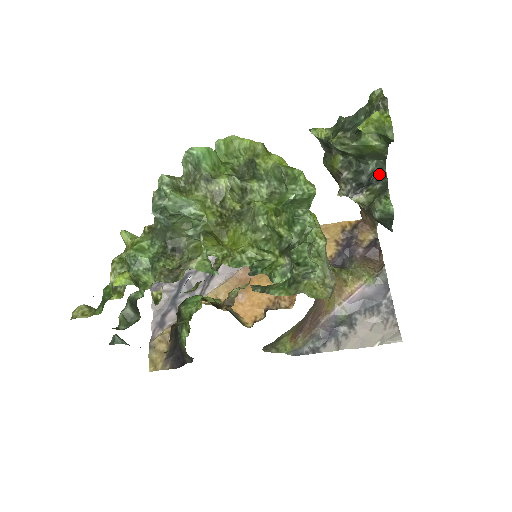
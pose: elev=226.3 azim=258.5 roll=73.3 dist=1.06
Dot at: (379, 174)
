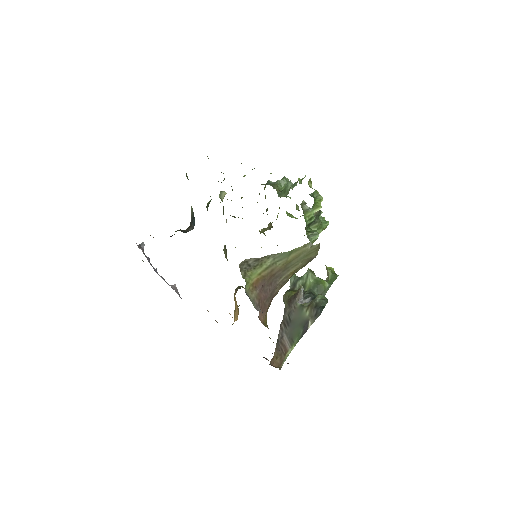
Dot at: occluded
